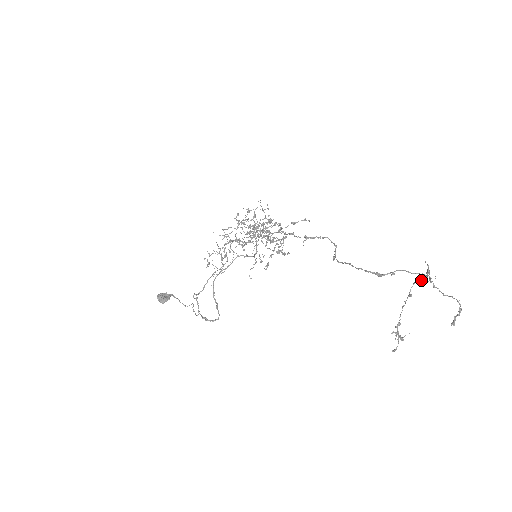
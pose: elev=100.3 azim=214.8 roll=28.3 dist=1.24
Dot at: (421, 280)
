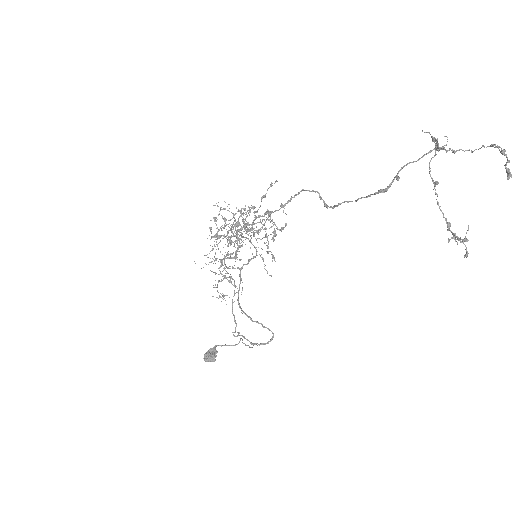
Dot at: (434, 156)
